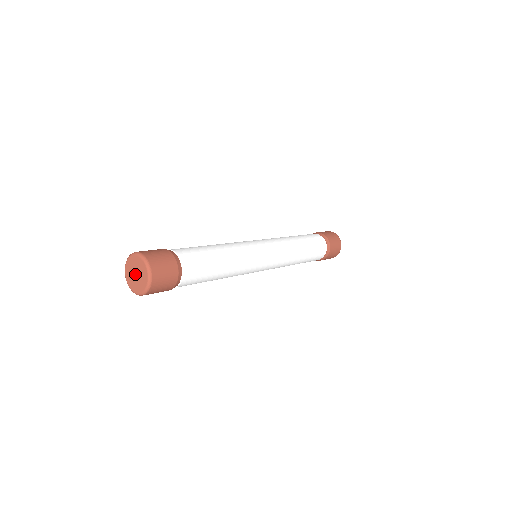
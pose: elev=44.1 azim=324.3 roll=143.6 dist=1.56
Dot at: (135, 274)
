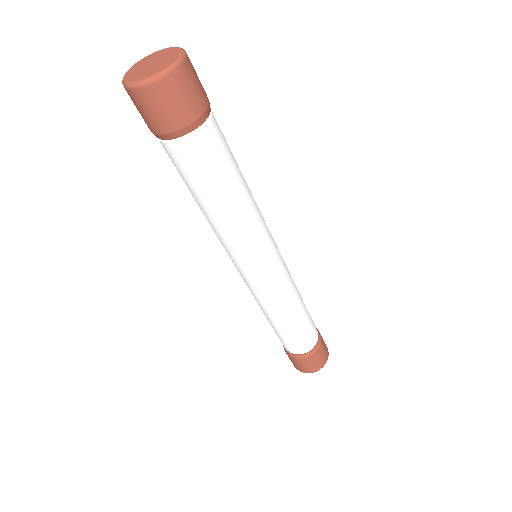
Dot at: (150, 64)
